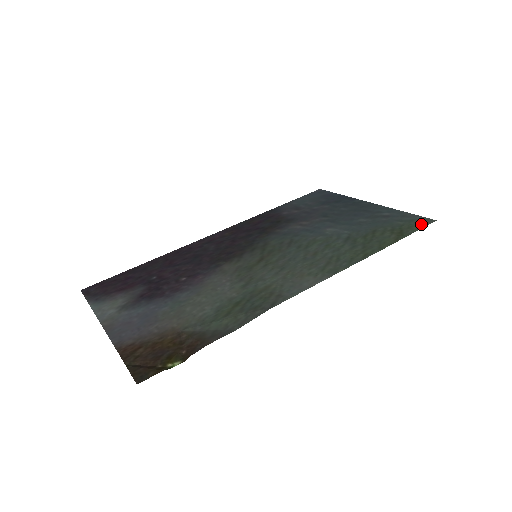
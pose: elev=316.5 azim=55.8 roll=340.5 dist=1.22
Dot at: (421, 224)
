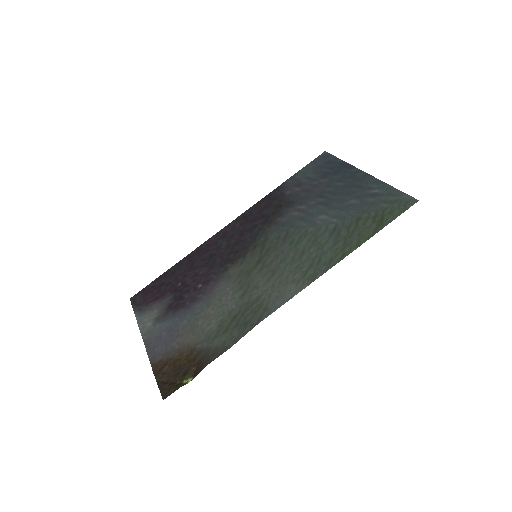
Dot at: (403, 207)
